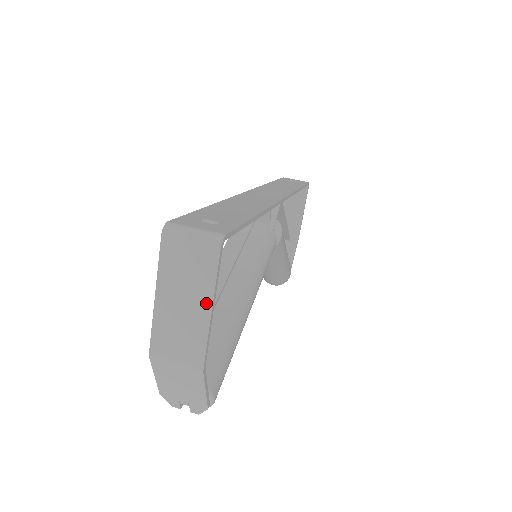
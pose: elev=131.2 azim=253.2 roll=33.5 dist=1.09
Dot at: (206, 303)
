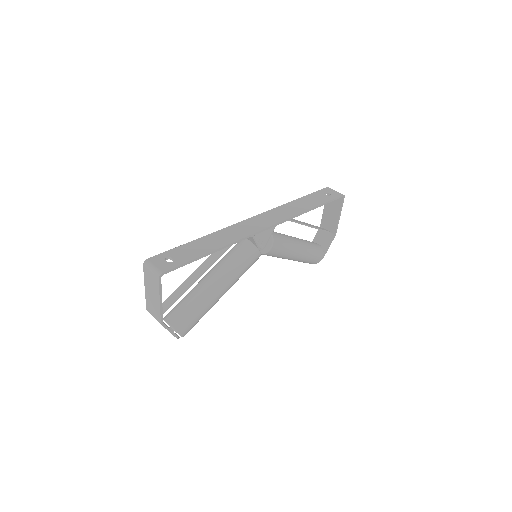
Dot at: (158, 298)
